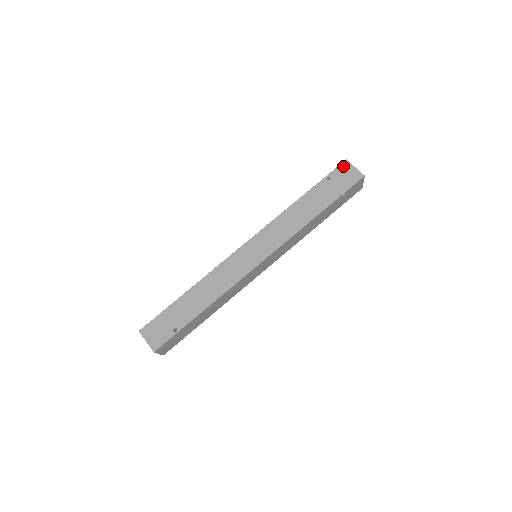
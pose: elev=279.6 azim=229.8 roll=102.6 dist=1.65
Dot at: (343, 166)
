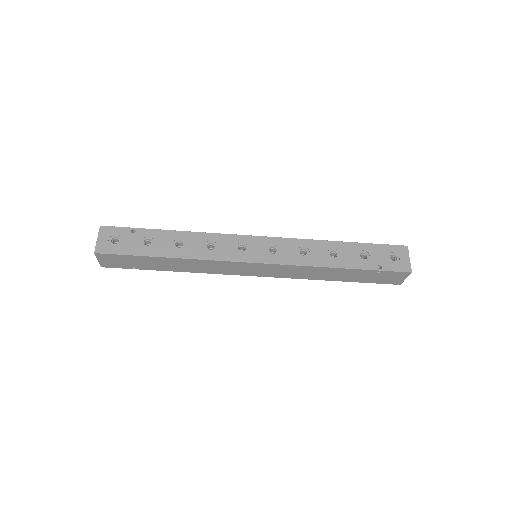
Dot at: (402, 274)
